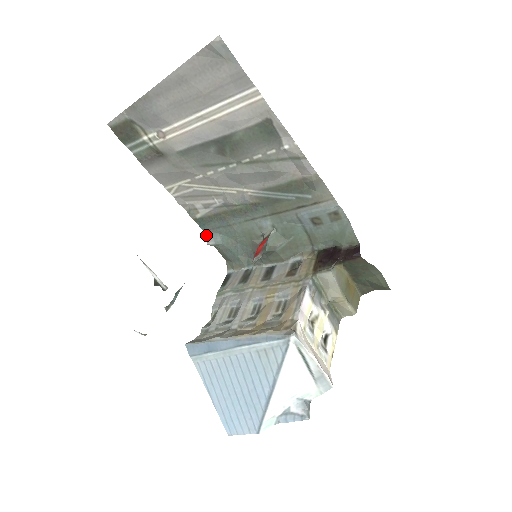
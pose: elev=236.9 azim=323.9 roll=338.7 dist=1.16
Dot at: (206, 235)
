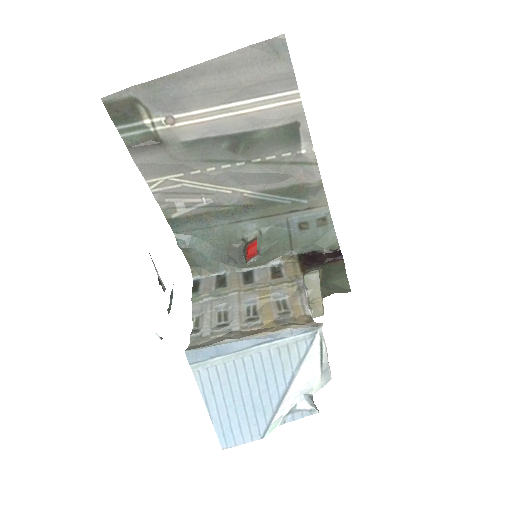
Dot at: (177, 237)
